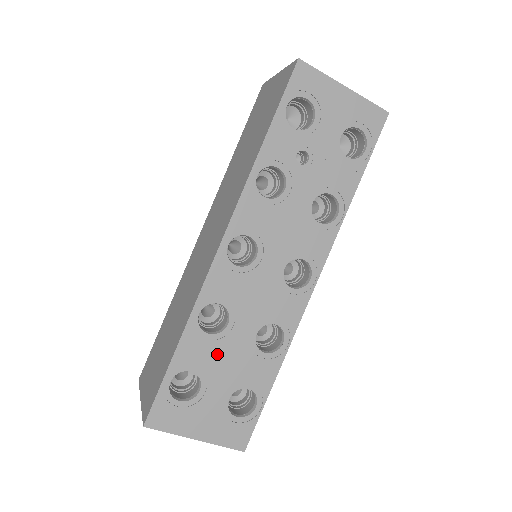
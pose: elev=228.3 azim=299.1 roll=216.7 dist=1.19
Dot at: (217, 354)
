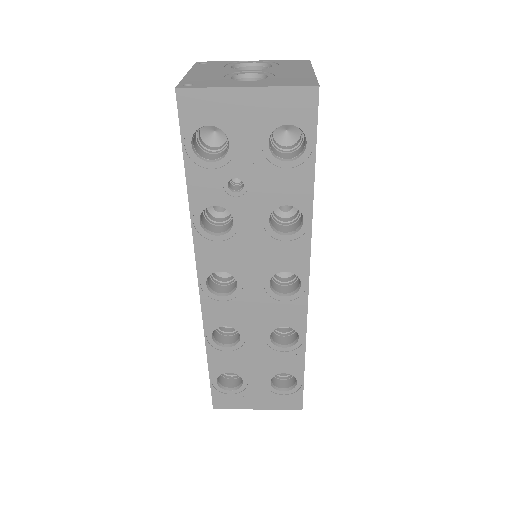
Dot at: (243, 358)
